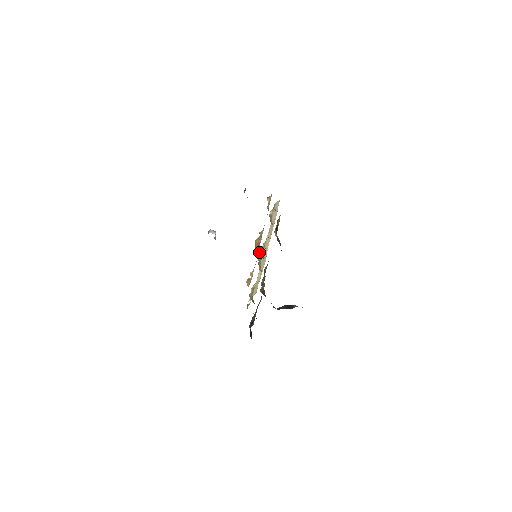
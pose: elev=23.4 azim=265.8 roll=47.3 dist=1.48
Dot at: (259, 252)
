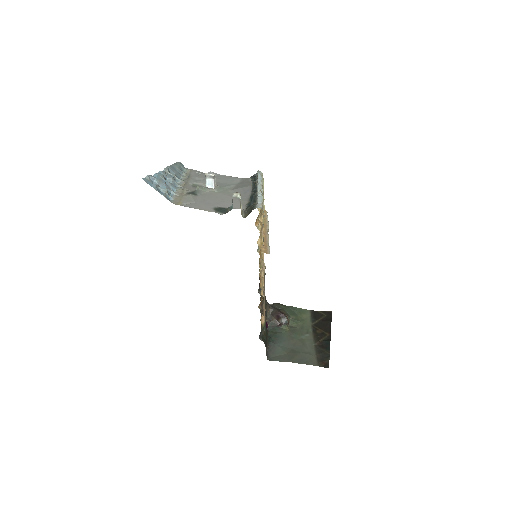
Dot at: (262, 215)
